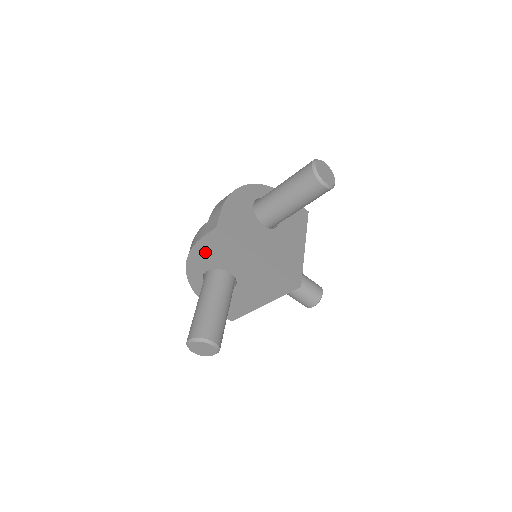
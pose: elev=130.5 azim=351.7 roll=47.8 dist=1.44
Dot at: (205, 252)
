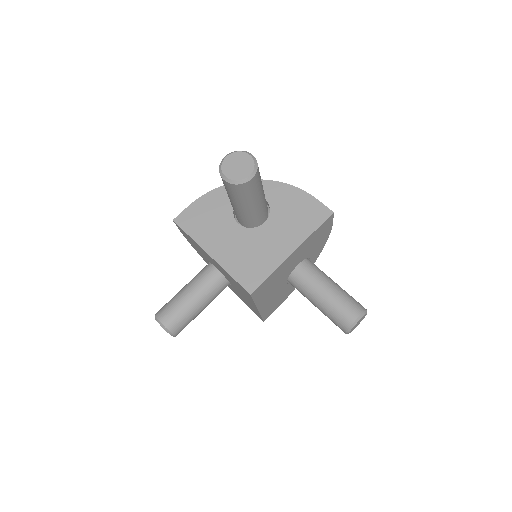
Dot at: occluded
